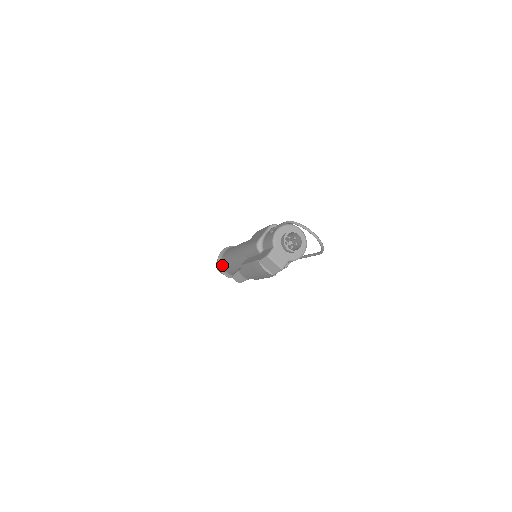
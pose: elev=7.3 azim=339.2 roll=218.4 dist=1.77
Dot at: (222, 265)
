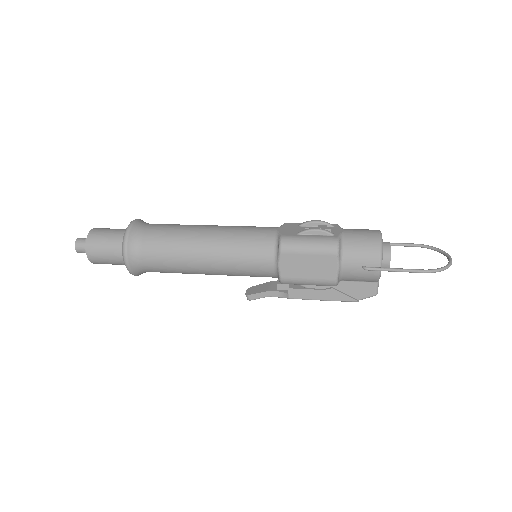
Dot at: occluded
